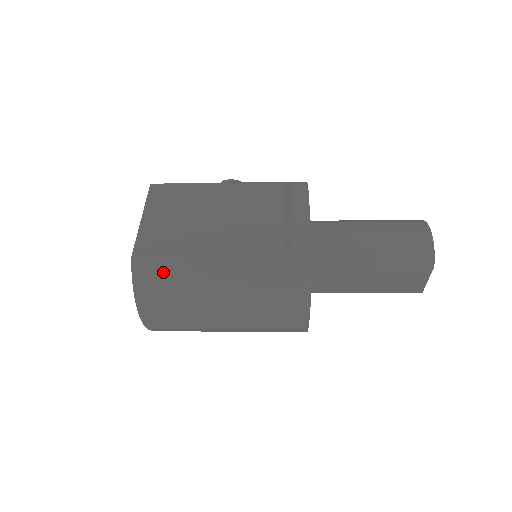
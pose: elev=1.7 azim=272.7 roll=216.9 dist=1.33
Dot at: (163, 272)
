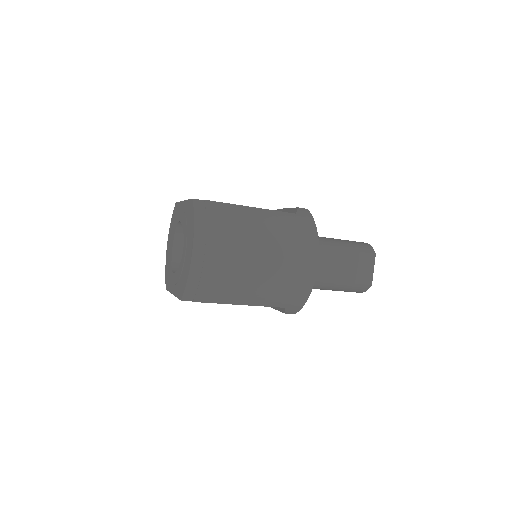
Dot at: (217, 209)
